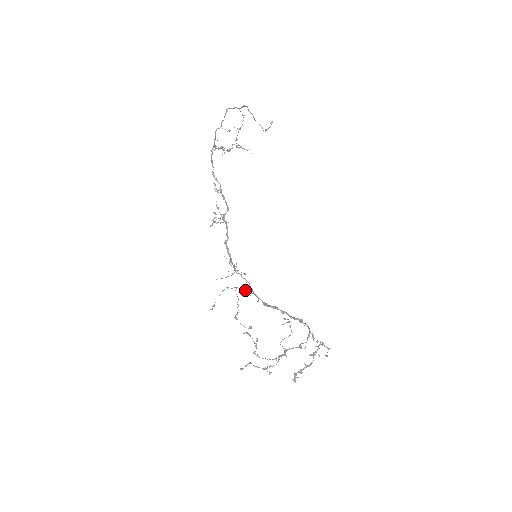
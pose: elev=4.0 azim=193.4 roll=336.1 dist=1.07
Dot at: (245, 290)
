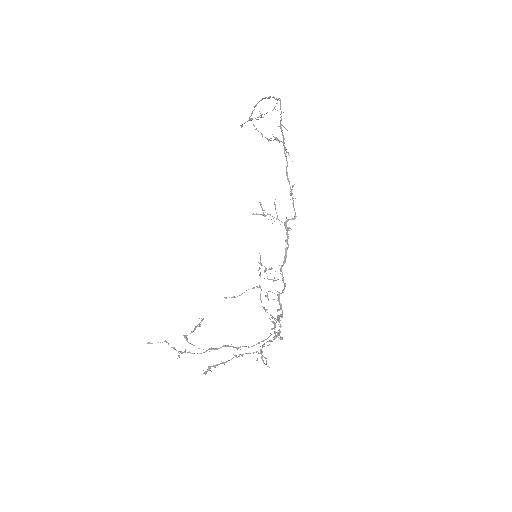
Dot at: occluded
